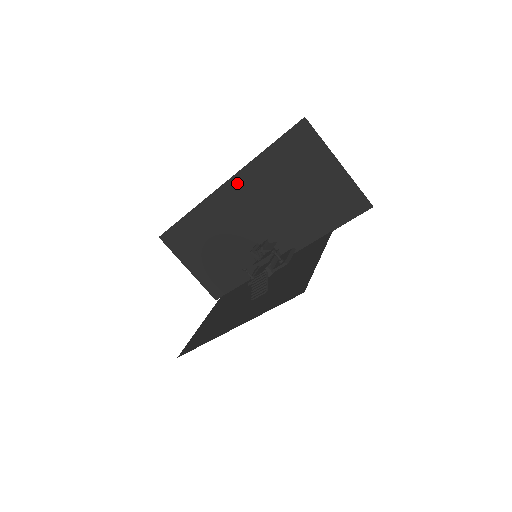
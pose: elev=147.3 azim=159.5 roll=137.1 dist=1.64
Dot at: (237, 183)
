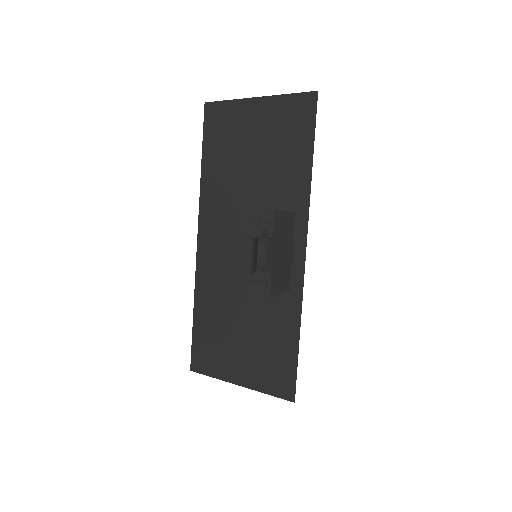
Dot at: (206, 221)
